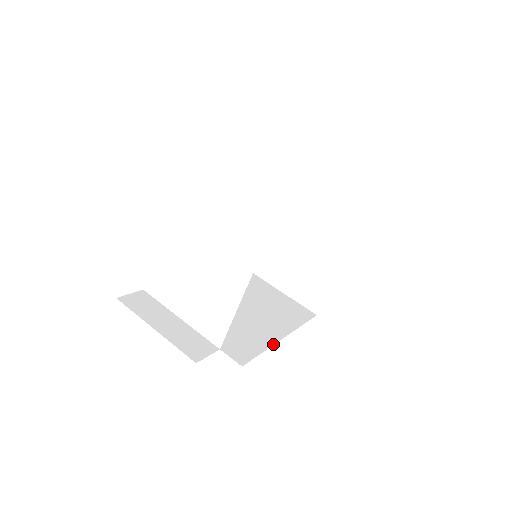
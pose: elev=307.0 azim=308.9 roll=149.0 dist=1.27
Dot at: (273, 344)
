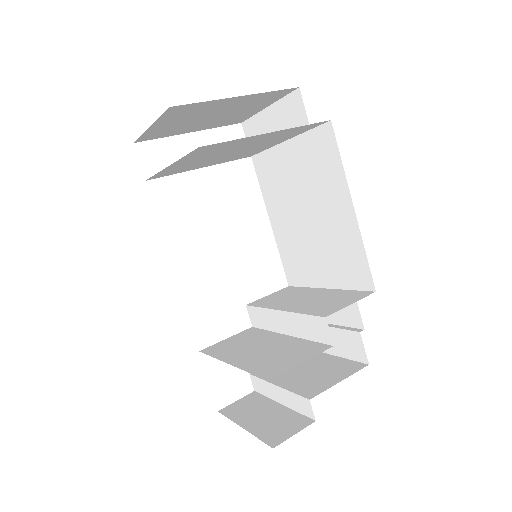
Dot at: occluded
